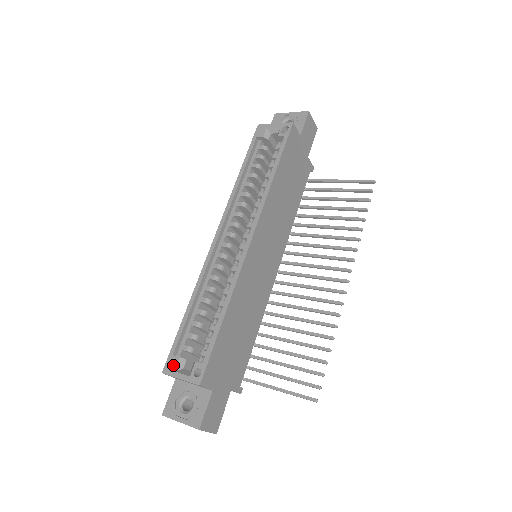
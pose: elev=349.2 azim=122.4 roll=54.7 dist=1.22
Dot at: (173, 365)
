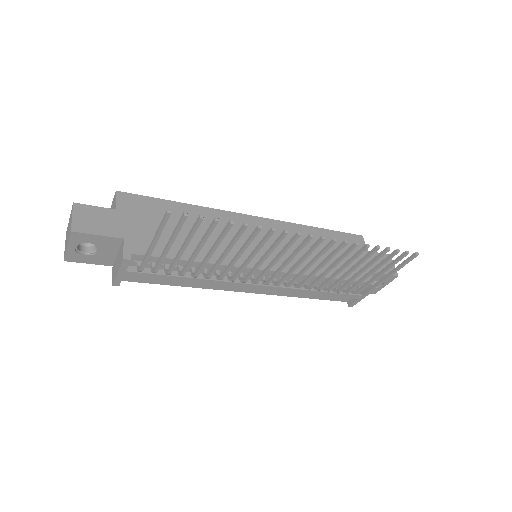
Dot at: occluded
